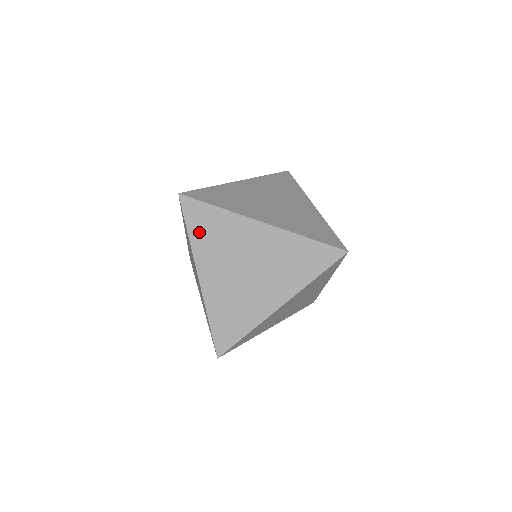
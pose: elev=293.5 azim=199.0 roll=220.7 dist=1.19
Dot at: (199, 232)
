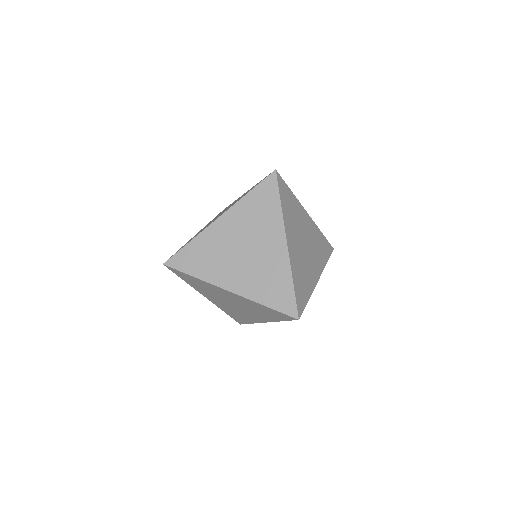
Dot at: occluded
